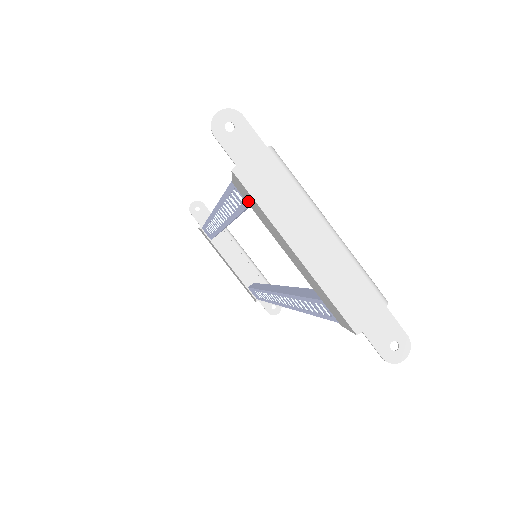
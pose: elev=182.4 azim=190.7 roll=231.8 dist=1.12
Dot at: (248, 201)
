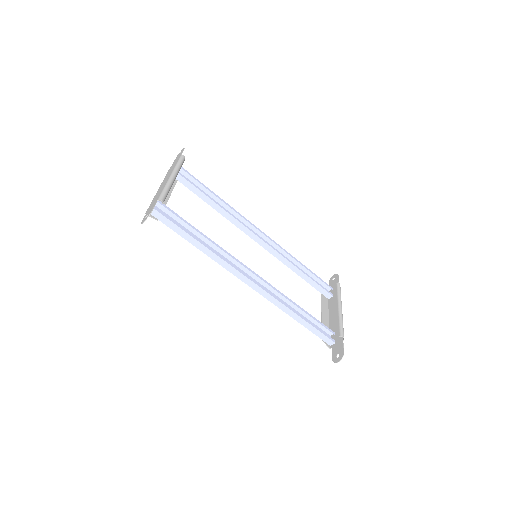
Dot at: (175, 179)
